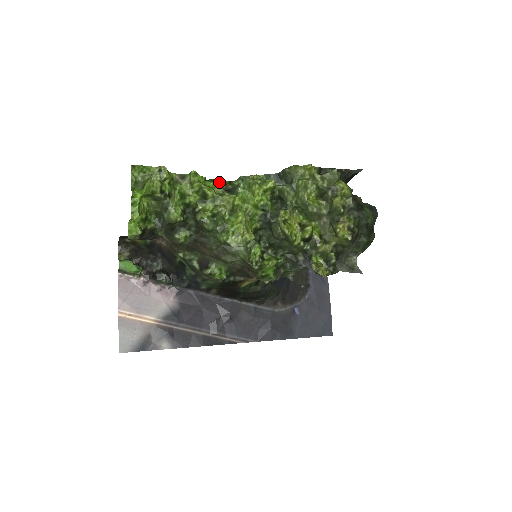
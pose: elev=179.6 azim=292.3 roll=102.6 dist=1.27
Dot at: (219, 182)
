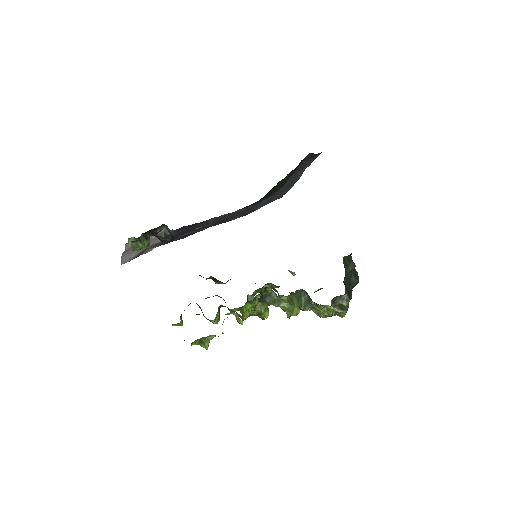
Dot at: (257, 297)
